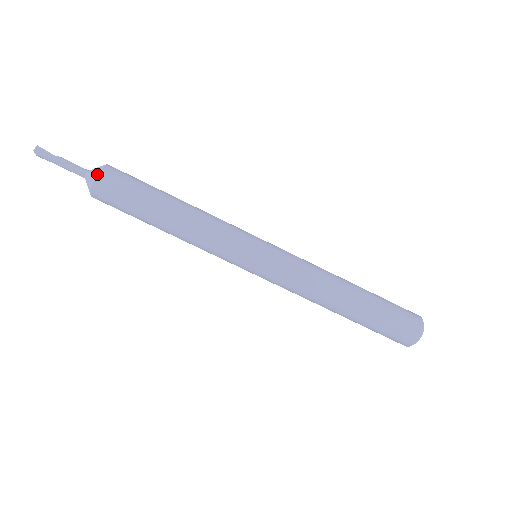
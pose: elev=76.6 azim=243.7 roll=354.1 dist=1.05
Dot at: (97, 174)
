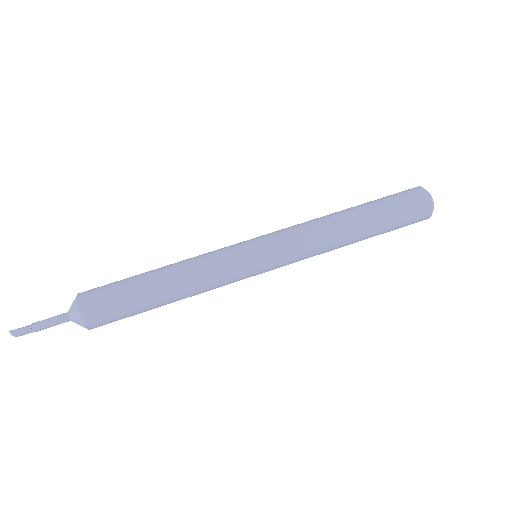
Dot at: (78, 294)
